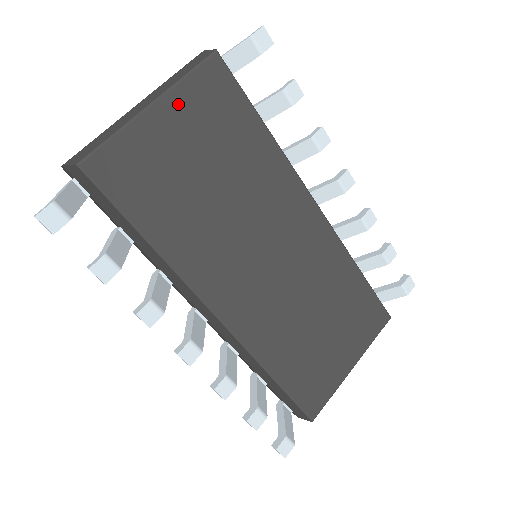
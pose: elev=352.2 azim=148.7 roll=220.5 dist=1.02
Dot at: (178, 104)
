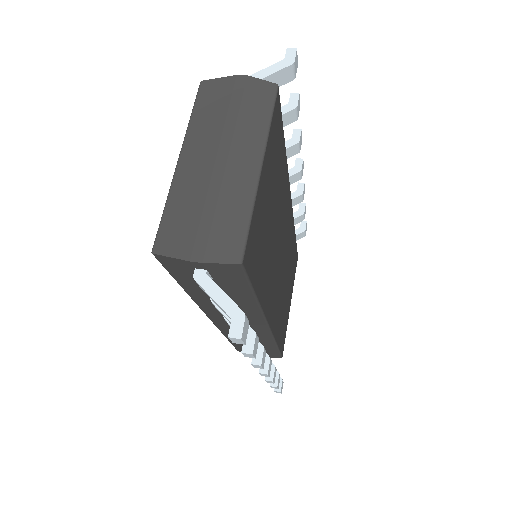
Dot at: (268, 157)
